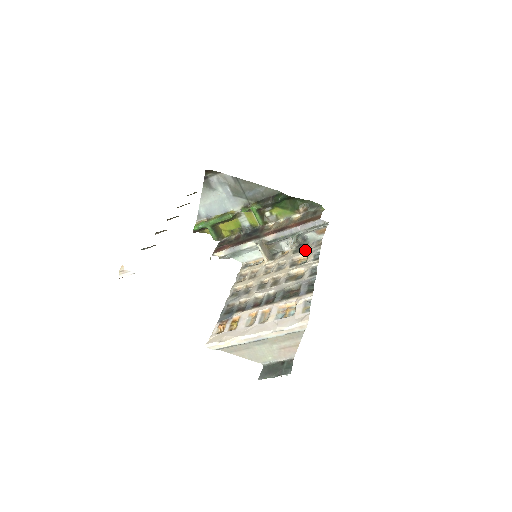
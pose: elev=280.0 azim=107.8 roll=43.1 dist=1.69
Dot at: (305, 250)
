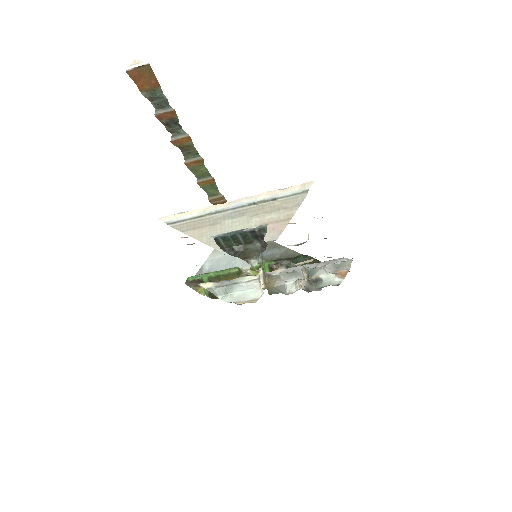
Dot at: occluded
